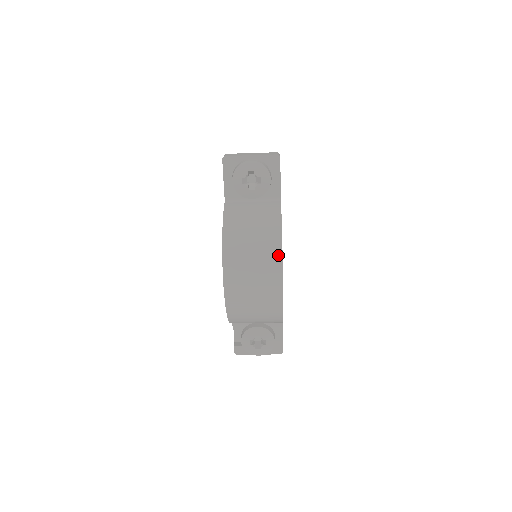
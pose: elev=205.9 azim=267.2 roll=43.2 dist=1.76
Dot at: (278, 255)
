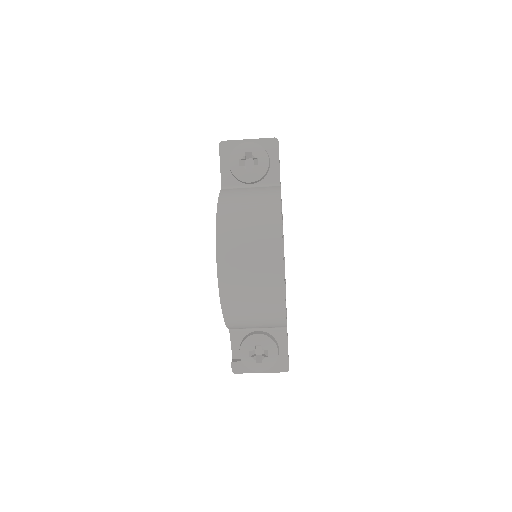
Dot at: (277, 230)
